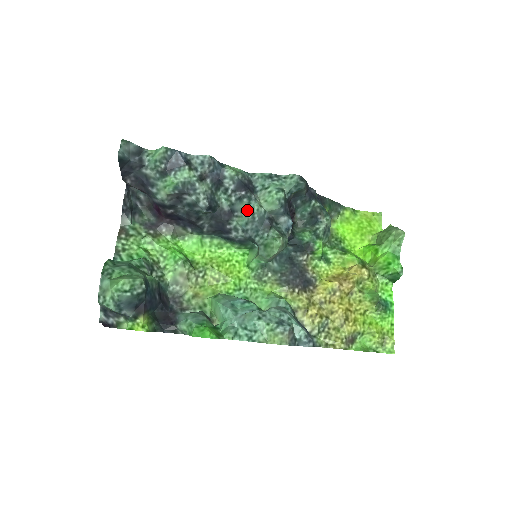
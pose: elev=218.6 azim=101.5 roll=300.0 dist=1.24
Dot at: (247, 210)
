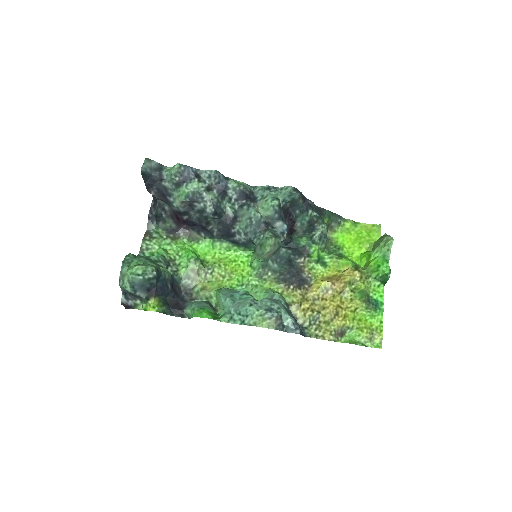
Dot at: (246, 215)
